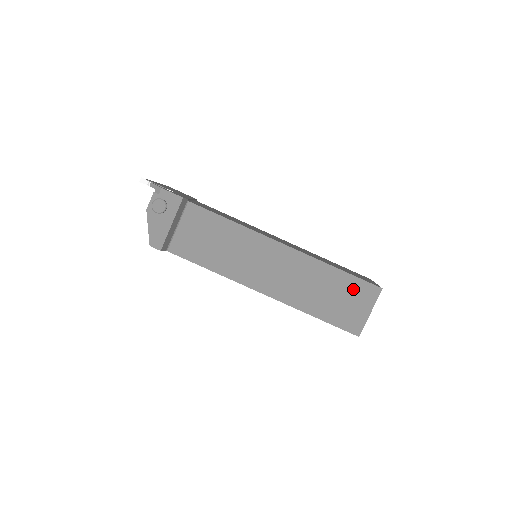
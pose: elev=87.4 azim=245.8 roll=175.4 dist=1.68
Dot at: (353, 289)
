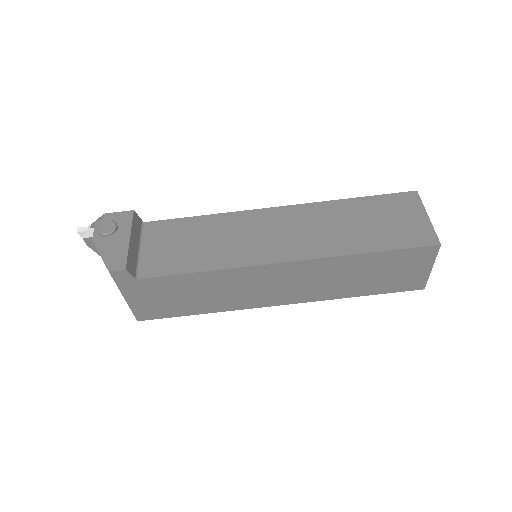
Dot at: (386, 206)
